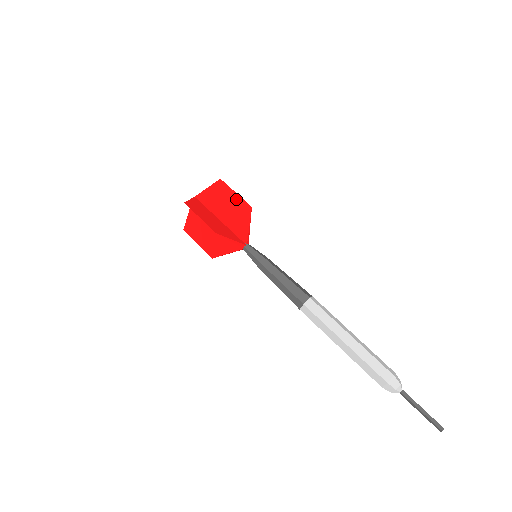
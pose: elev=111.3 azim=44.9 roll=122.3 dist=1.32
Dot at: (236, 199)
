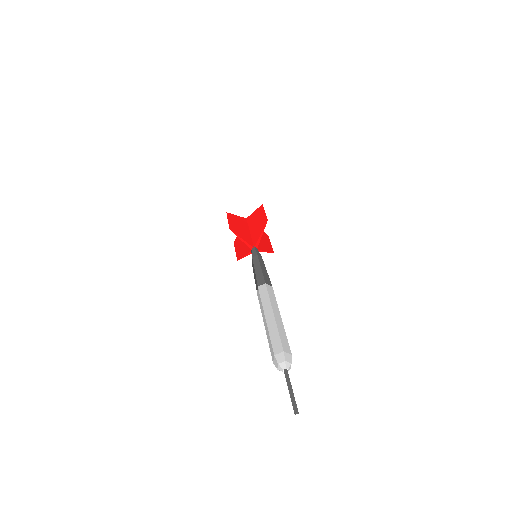
Dot at: (263, 216)
